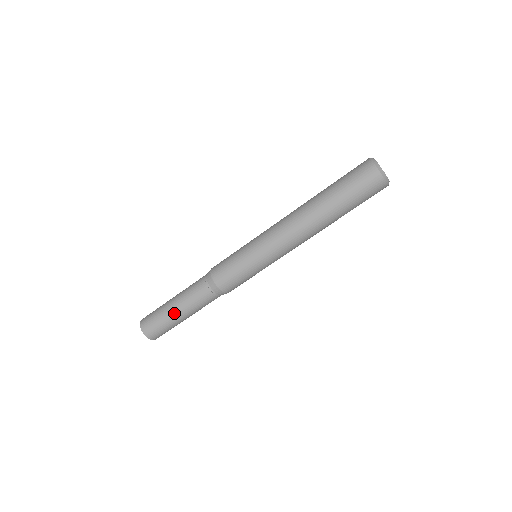
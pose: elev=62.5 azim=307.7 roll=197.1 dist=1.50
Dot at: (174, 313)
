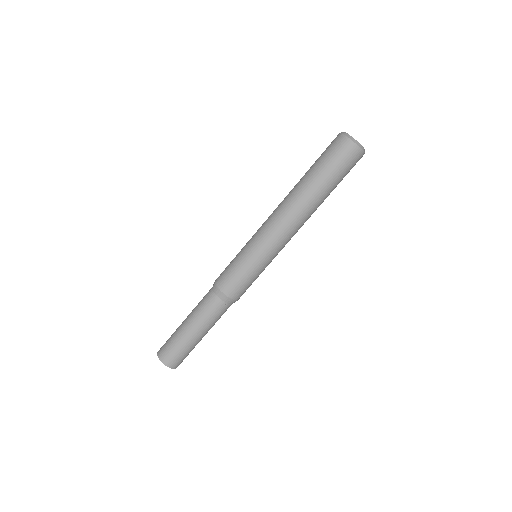
Dot at: (182, 324)
